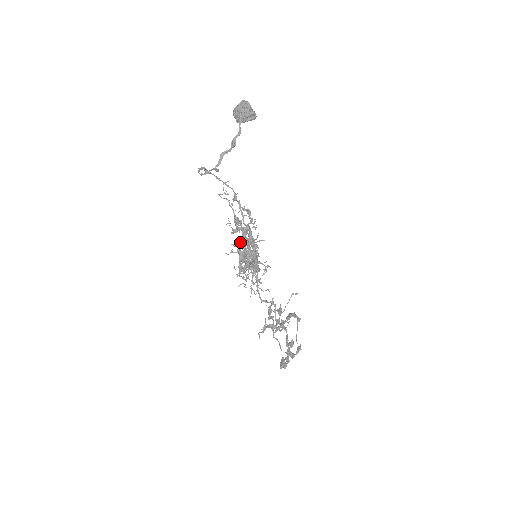
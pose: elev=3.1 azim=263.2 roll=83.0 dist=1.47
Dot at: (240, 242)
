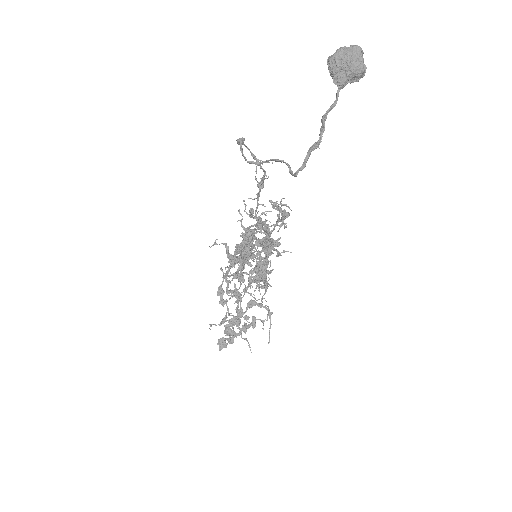
Dot at: (248, 244)
